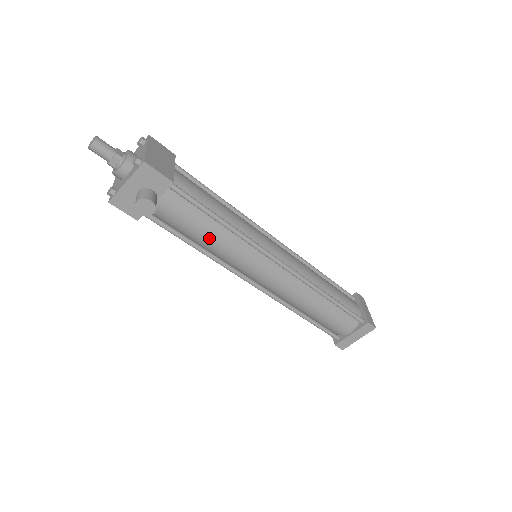
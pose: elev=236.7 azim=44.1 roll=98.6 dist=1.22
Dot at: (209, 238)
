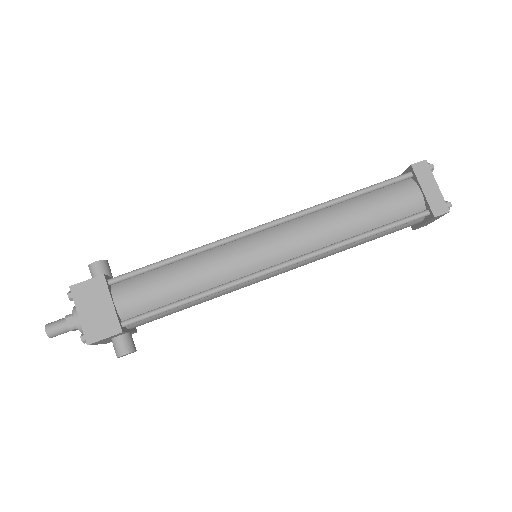
Dot at: (197, 304)
